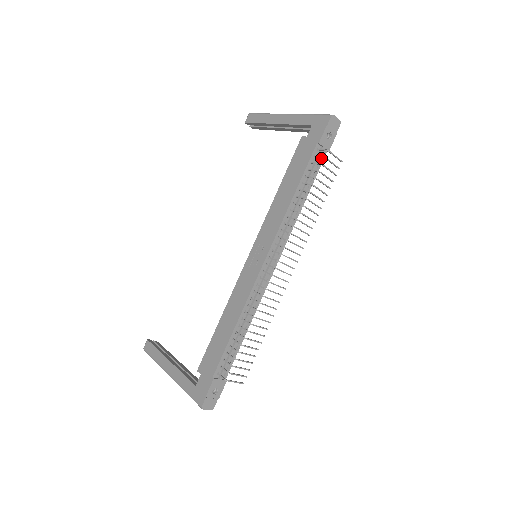
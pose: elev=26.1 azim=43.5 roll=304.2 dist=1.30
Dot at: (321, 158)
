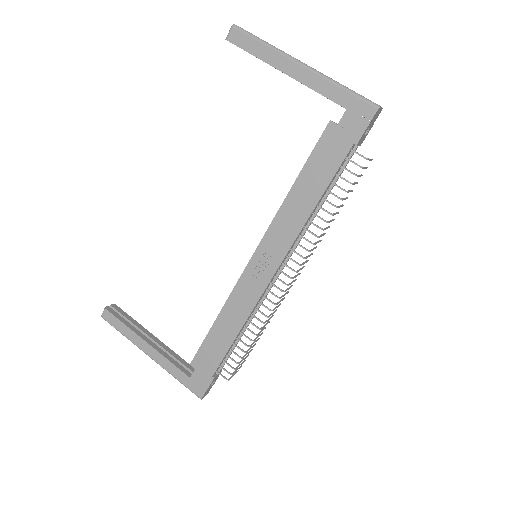
Dot at: (350, 155)
